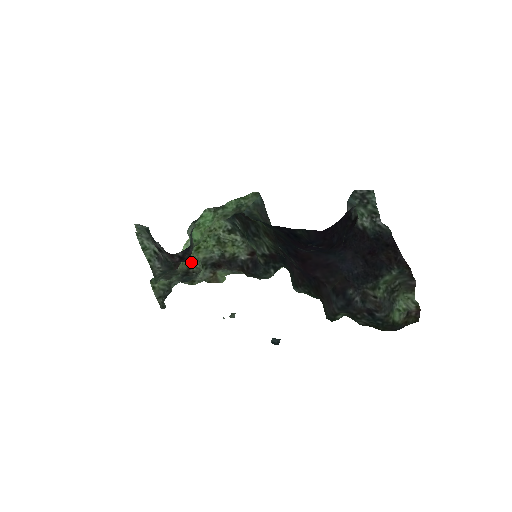
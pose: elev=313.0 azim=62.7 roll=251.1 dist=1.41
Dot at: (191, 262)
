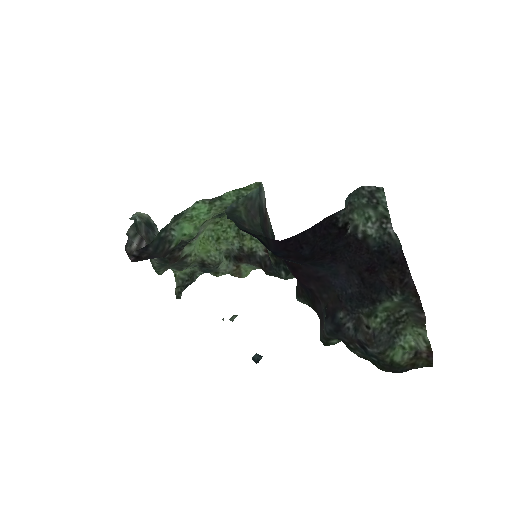
Dot at: (206, 254)
